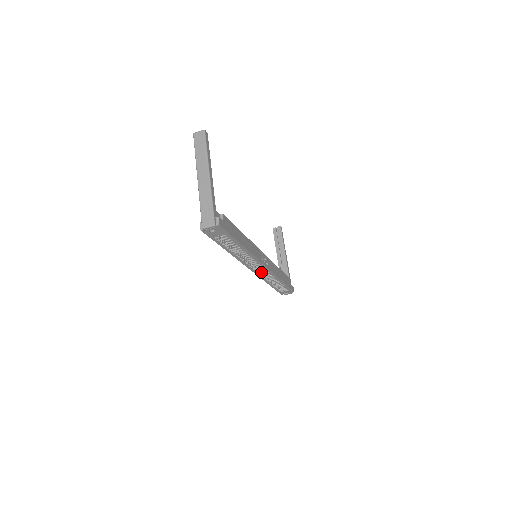
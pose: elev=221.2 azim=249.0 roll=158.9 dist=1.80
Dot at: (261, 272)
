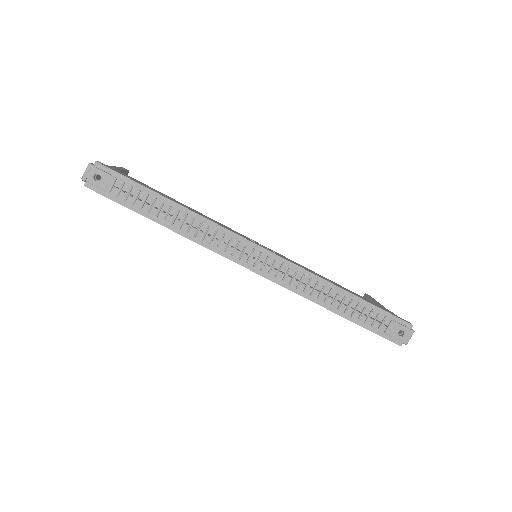
Dot at: (277, 272)
